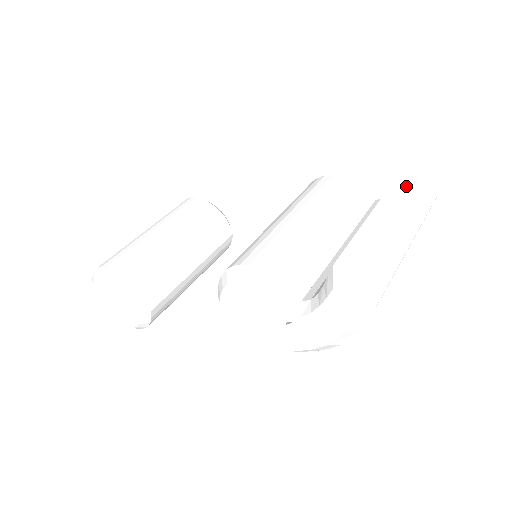
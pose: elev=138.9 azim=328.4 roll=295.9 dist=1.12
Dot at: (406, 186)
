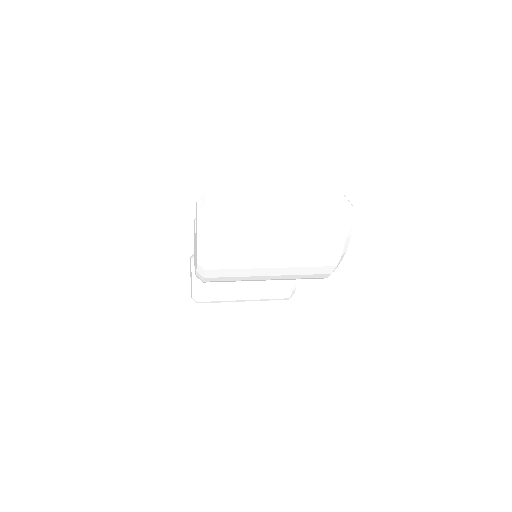
Dot at: (318, 194)
